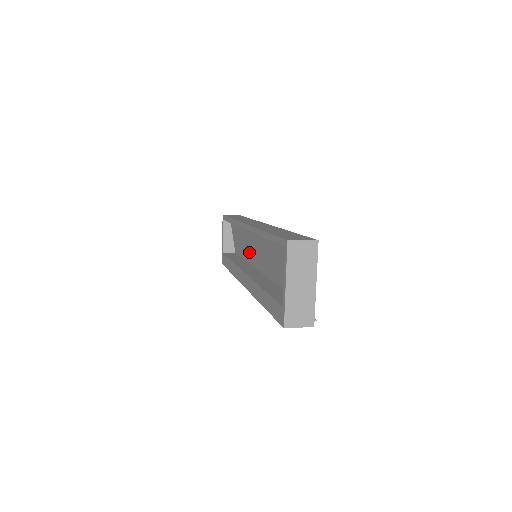
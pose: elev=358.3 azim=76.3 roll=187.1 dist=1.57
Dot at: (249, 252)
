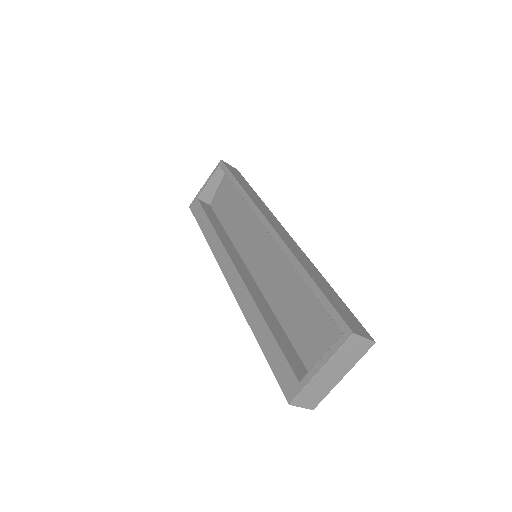
Dot at: (242, 235)
